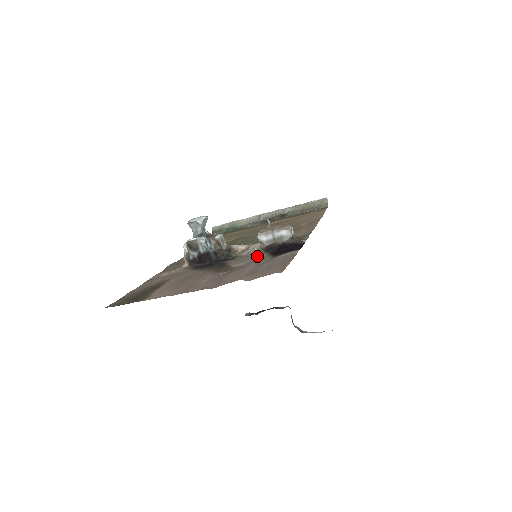
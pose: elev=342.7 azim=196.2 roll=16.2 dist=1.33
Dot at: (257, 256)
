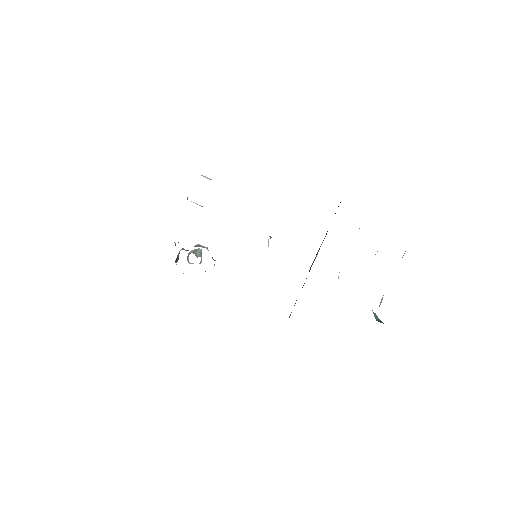
Dot at: occluded
